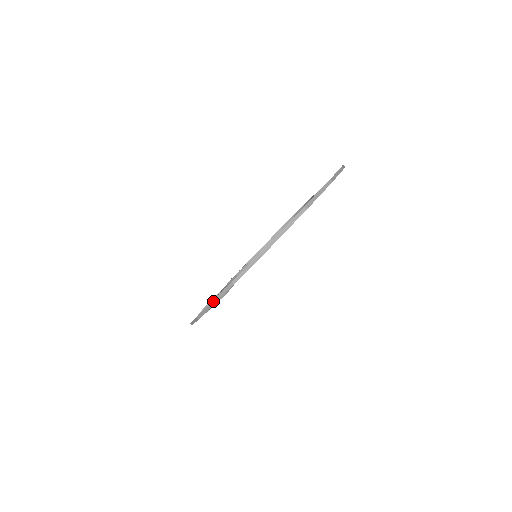
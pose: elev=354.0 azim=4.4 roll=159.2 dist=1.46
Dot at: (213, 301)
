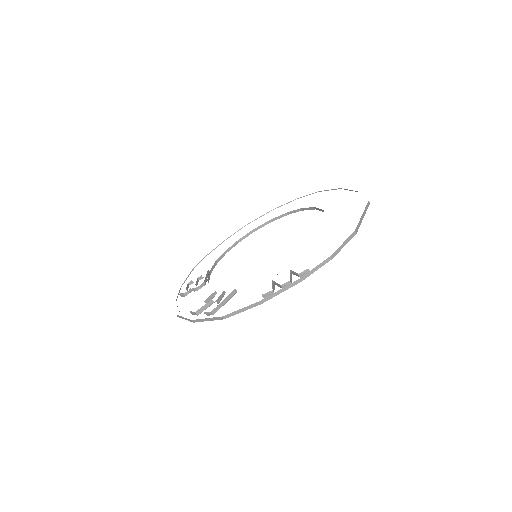
Dot at: (303, 277)
